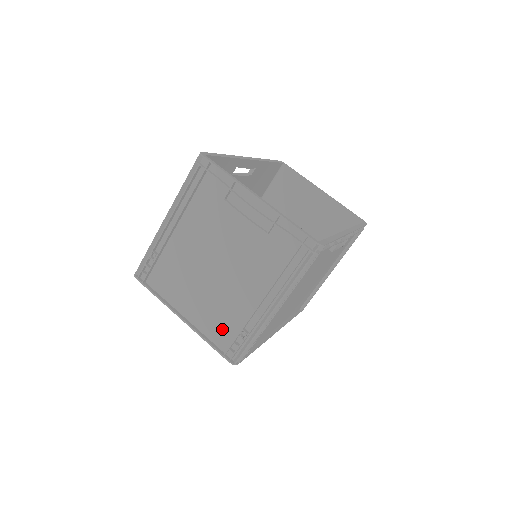
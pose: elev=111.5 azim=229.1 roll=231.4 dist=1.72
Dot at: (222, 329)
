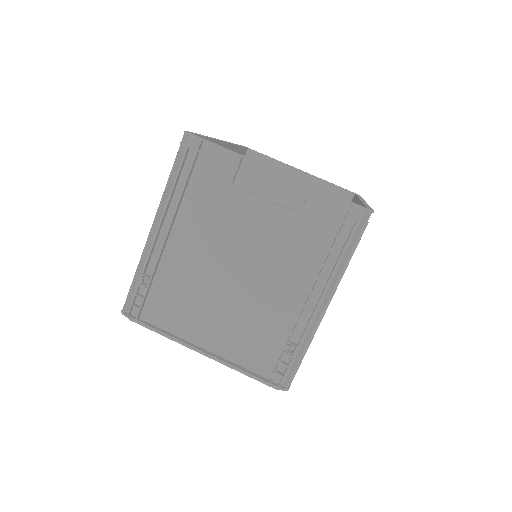
Dot at: (259, 350)
